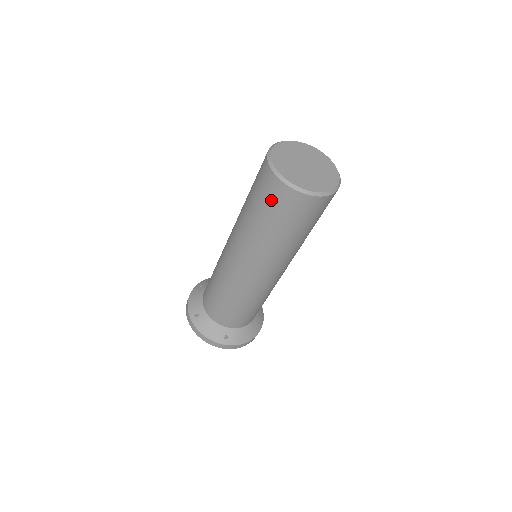
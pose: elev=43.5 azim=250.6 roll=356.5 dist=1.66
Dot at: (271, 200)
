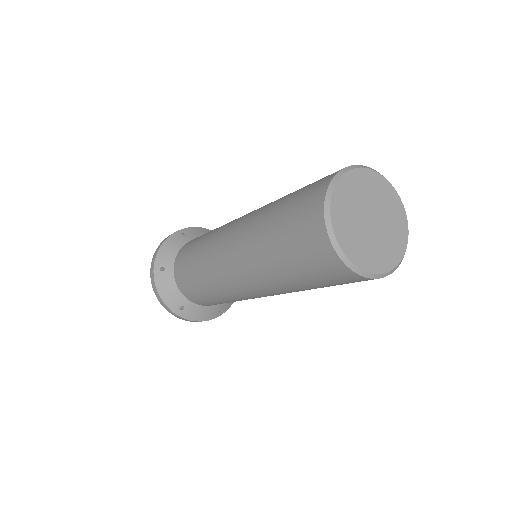
Dot at: (302, 241)
